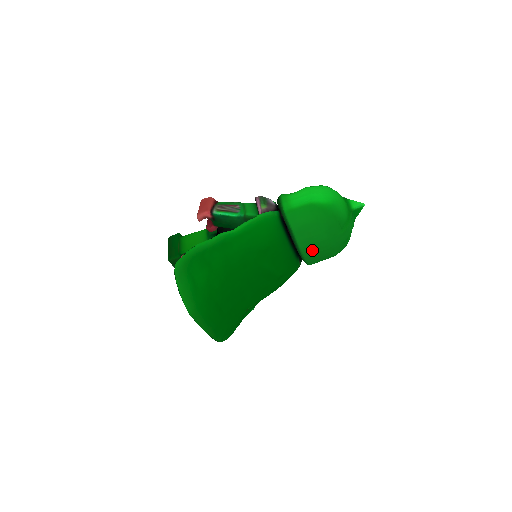
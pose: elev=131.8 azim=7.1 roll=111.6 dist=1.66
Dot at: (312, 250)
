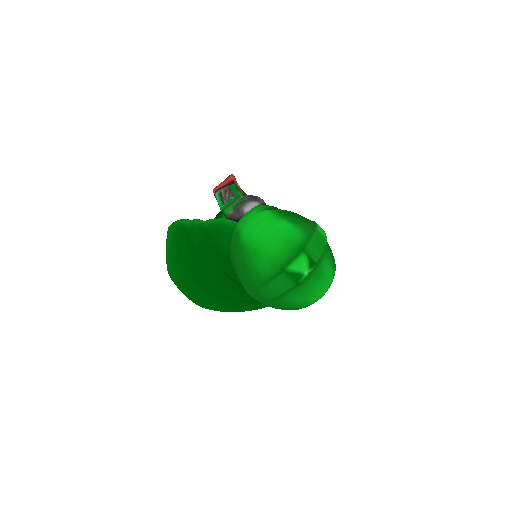
Dot at: occluded
